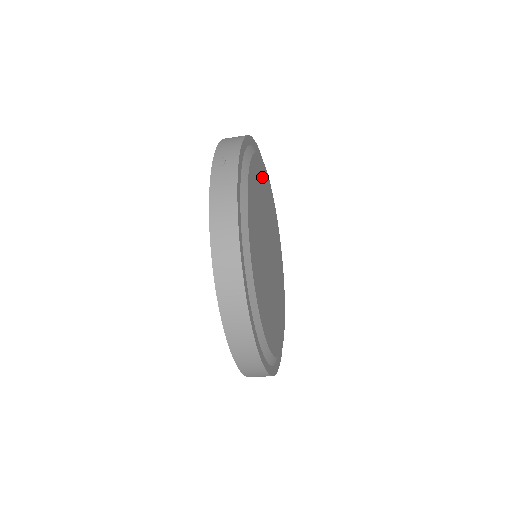
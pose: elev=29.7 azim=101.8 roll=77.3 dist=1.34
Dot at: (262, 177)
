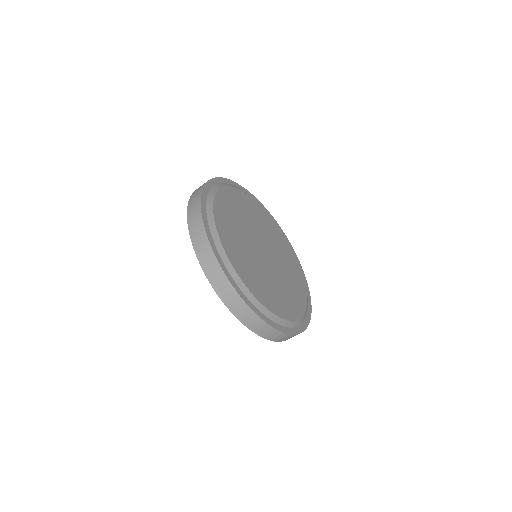
Dot at: (280, 238)
